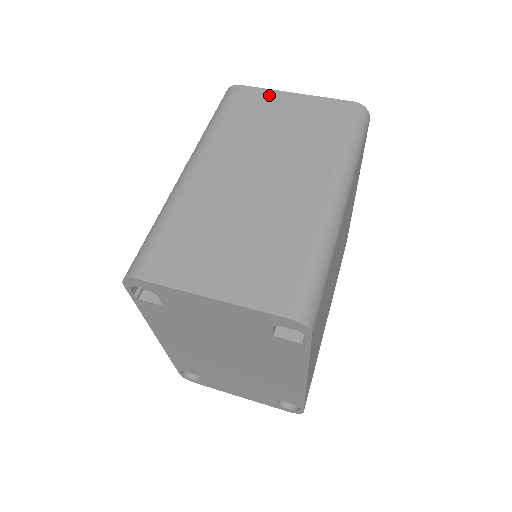
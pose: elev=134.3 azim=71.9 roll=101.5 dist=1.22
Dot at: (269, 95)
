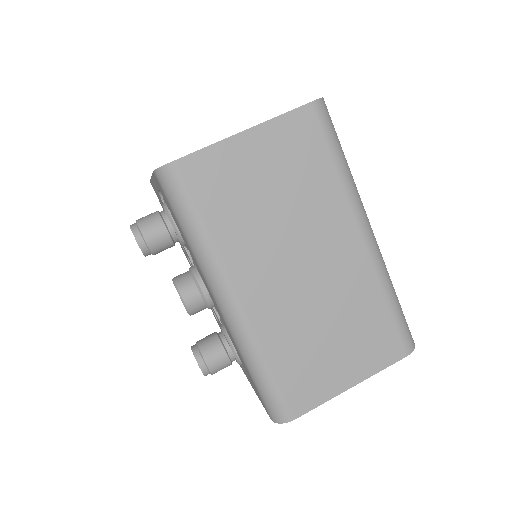
Dot at: (222, 154)
